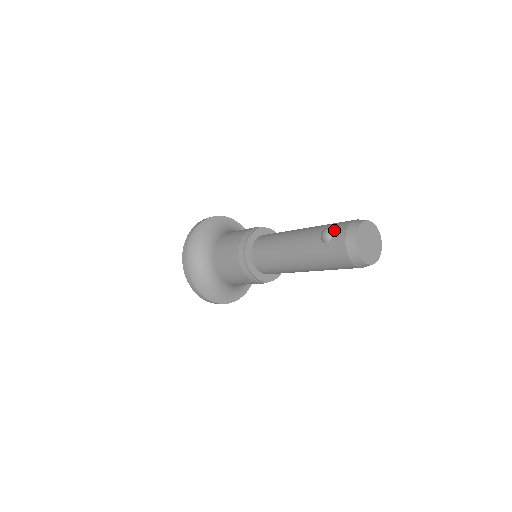
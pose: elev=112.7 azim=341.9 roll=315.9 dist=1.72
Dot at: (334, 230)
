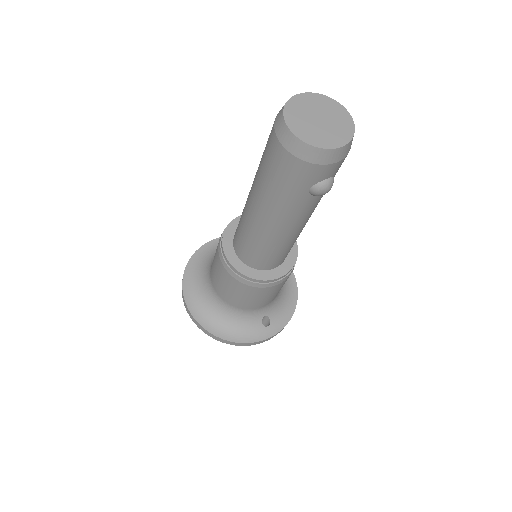
Dot at: occluded
